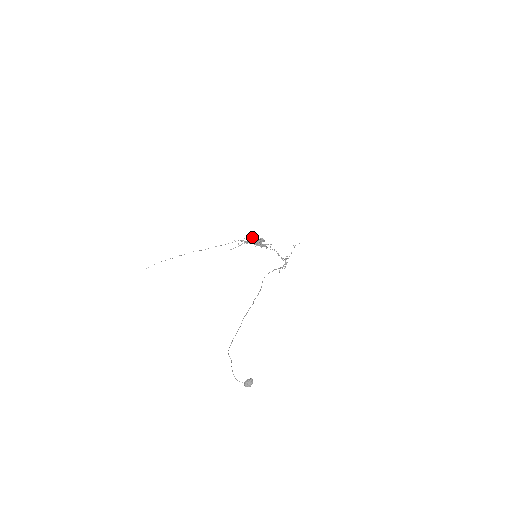
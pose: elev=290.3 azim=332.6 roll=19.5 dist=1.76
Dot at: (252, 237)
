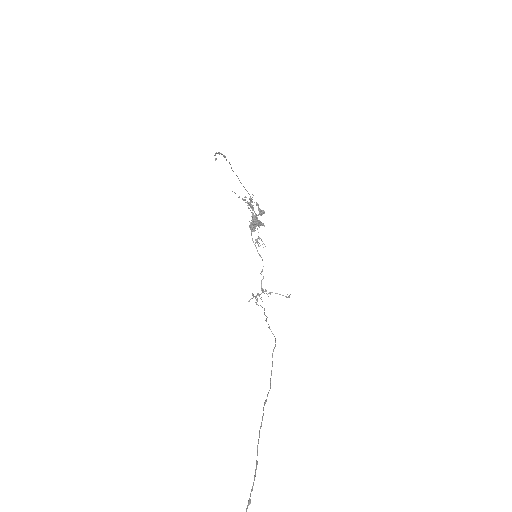
Dot at: (261, 210)
